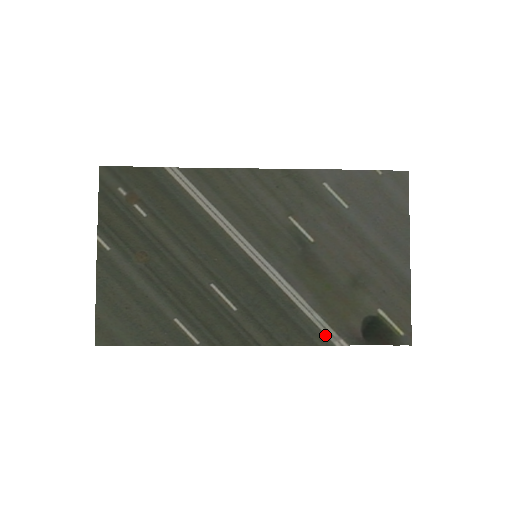
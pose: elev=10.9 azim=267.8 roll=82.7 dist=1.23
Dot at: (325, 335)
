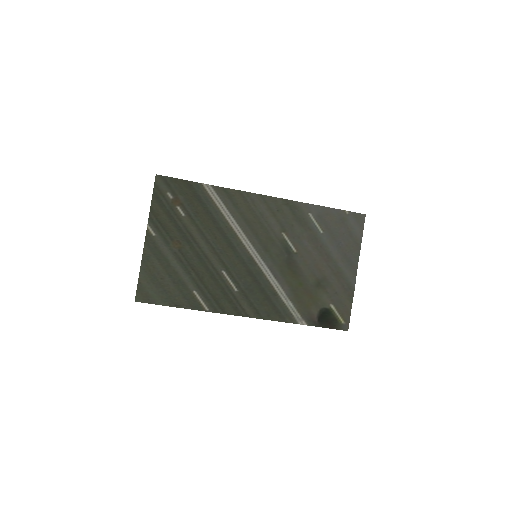
Dot at: (293, 316)
